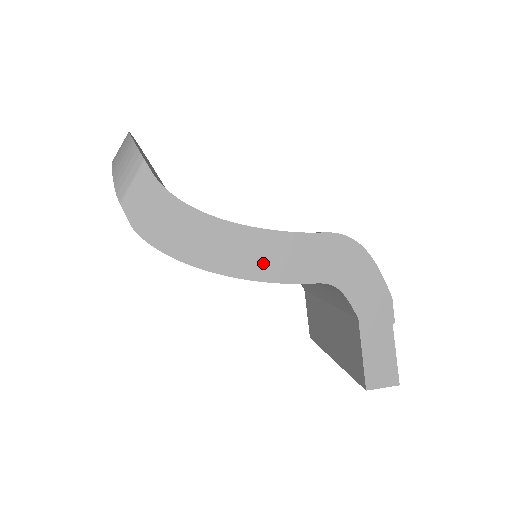
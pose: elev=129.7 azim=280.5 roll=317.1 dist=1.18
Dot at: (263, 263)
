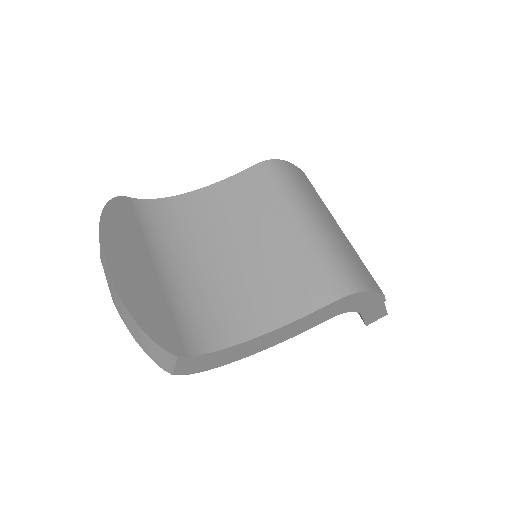
Dot at: (289, 334)
